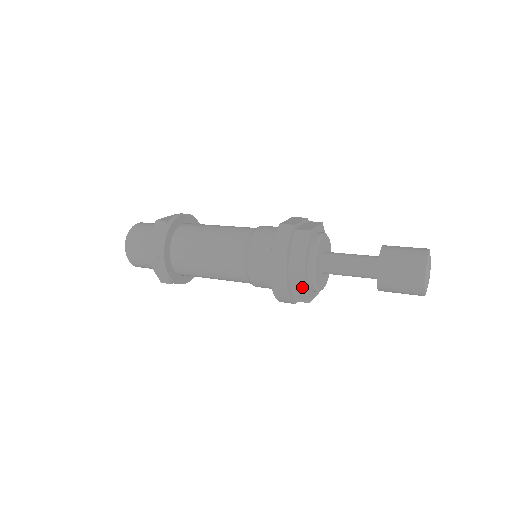
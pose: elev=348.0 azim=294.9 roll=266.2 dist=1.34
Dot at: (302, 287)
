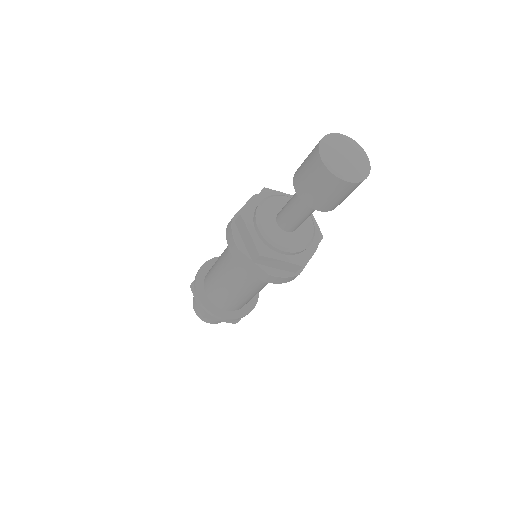
Dot at: (278, 262)
